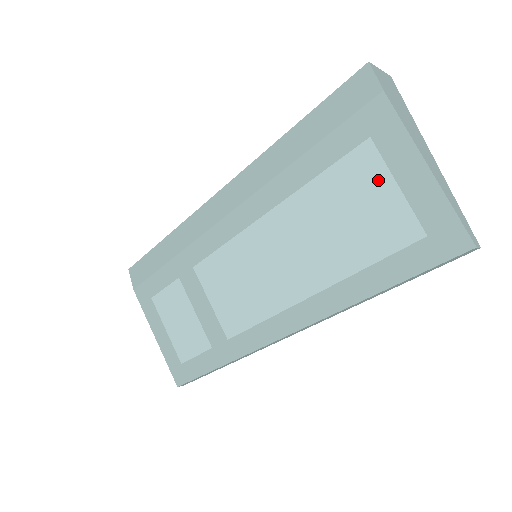
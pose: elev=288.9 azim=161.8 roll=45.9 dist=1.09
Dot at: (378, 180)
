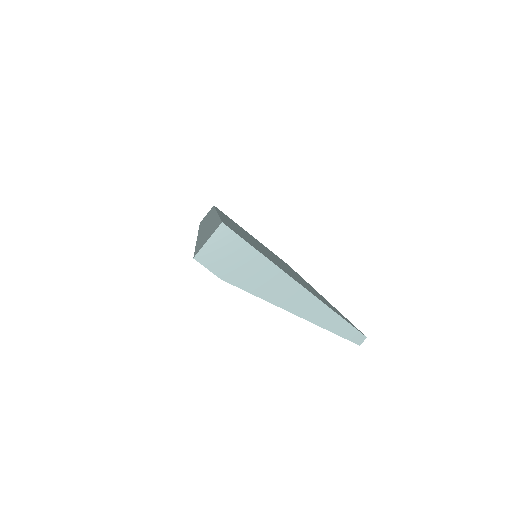
Dot at: occluded
